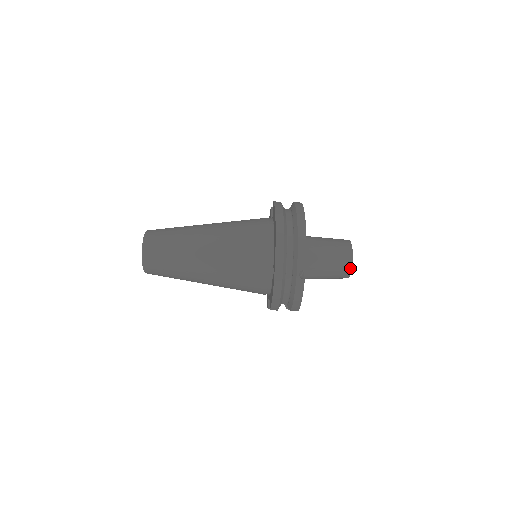
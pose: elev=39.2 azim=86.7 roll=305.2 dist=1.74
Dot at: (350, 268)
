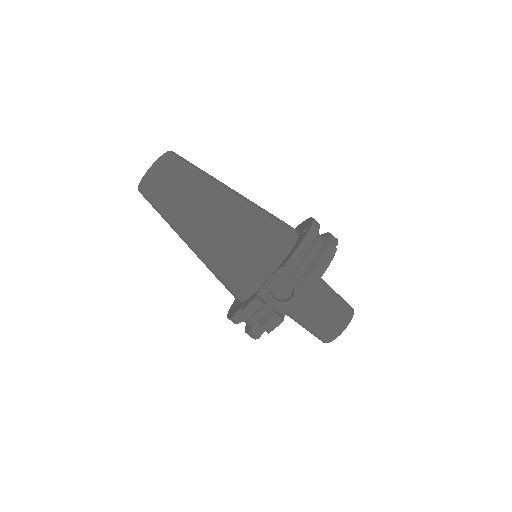
Dot at: (352, 314)
